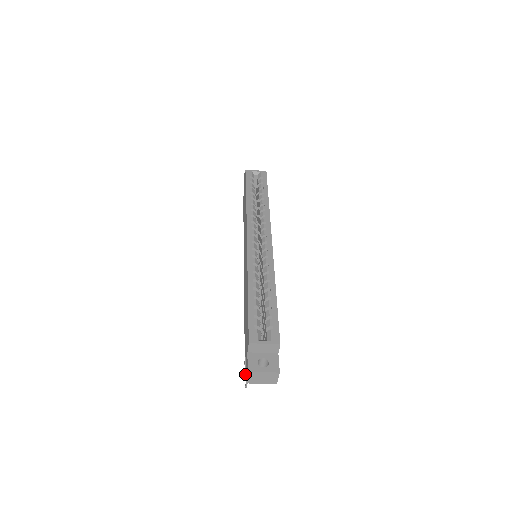
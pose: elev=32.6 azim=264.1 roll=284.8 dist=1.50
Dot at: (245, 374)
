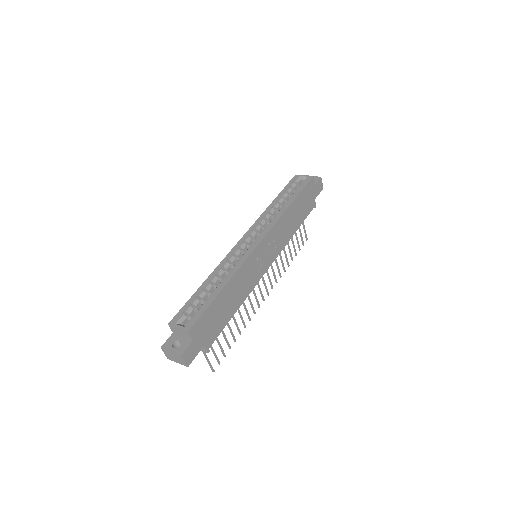
Dot at: (217, 361)
